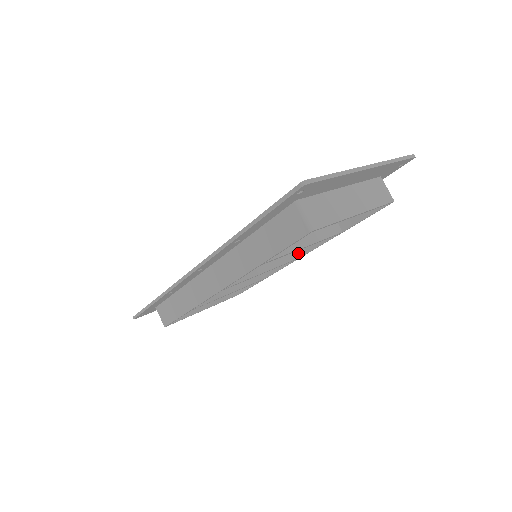
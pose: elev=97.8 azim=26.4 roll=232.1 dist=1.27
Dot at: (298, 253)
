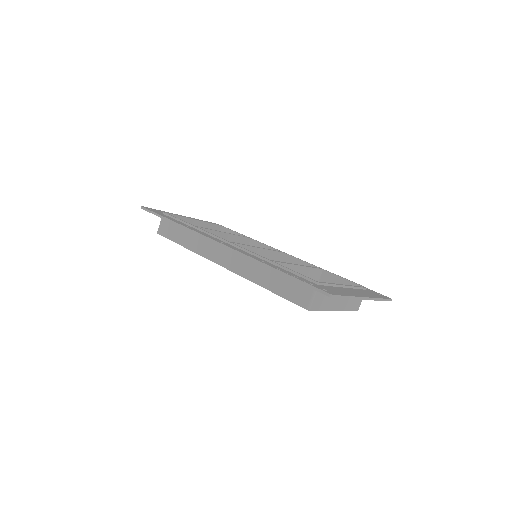
Dot at: occluded
